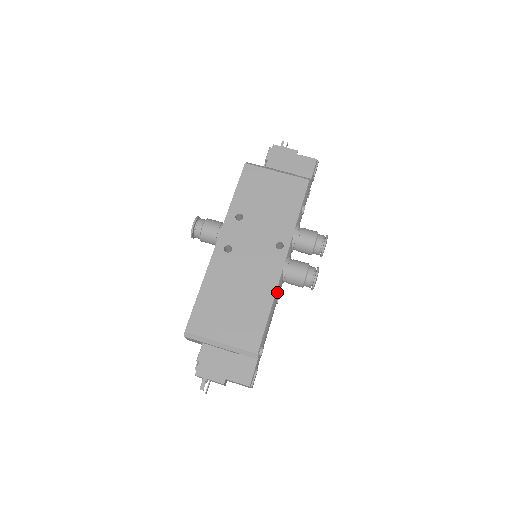
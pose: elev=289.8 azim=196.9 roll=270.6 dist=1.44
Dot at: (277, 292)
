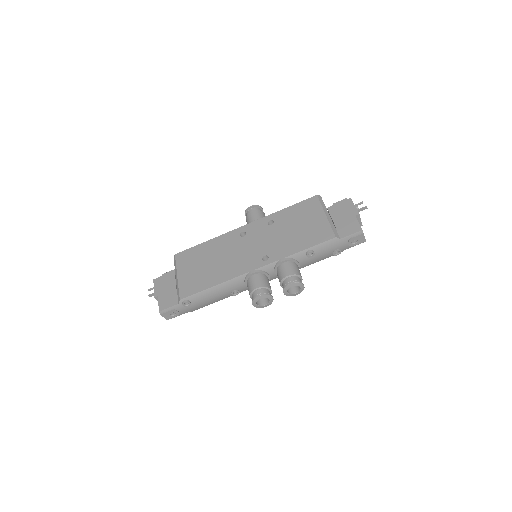
Dot at: (231, 282)
